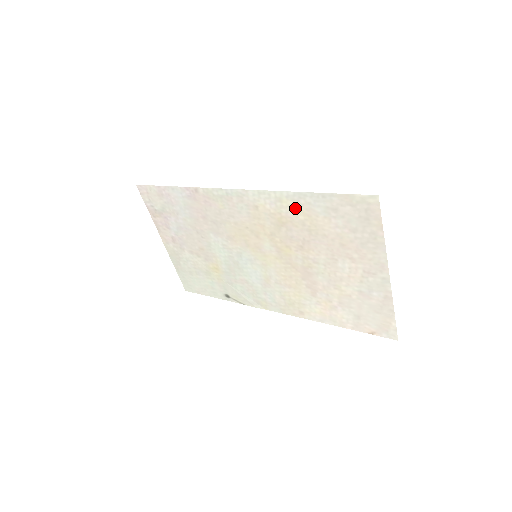
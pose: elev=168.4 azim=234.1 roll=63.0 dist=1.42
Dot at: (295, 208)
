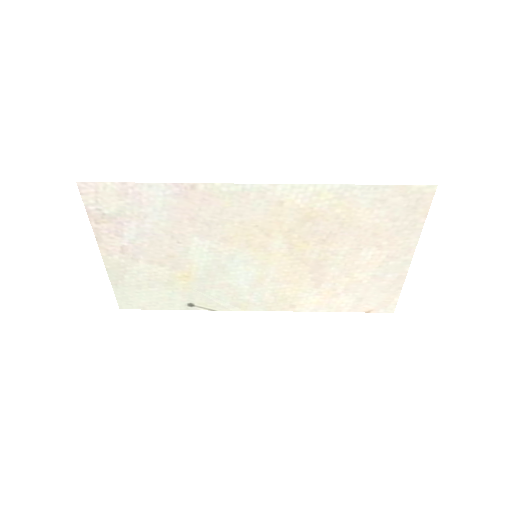
Dot at: (334, 201)
